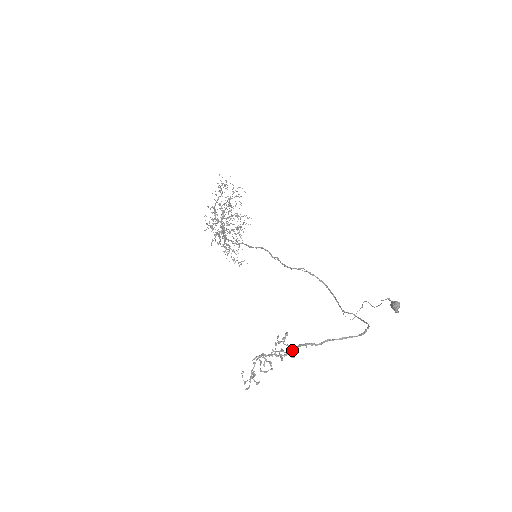
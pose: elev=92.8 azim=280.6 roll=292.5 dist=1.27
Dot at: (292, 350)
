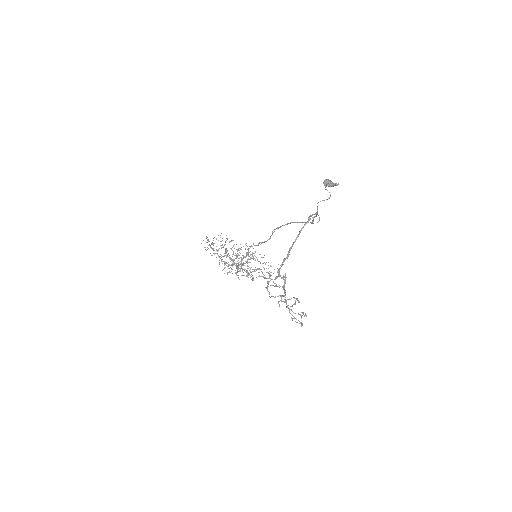
Dot at: (279, 276)
